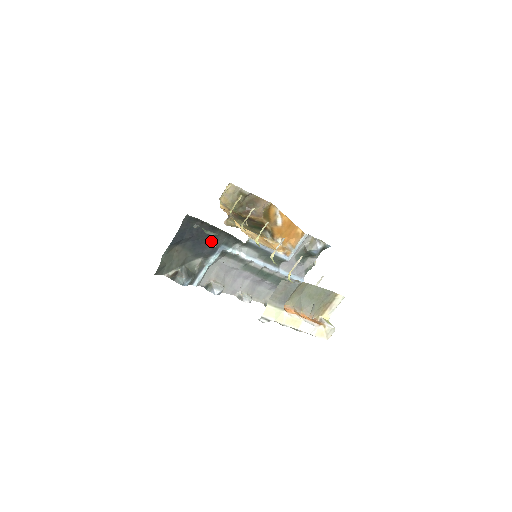
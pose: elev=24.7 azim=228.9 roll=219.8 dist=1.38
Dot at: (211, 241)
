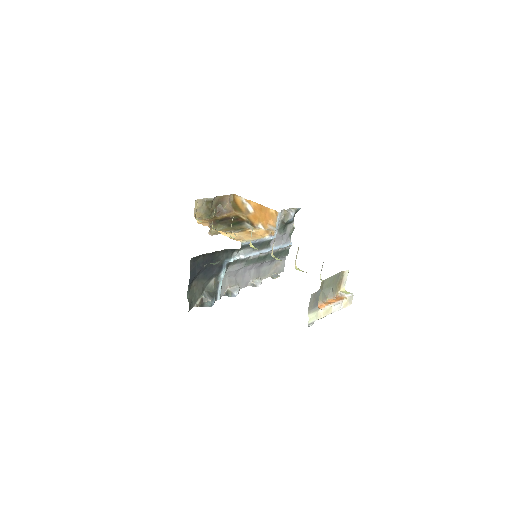
Dot at: occluded
